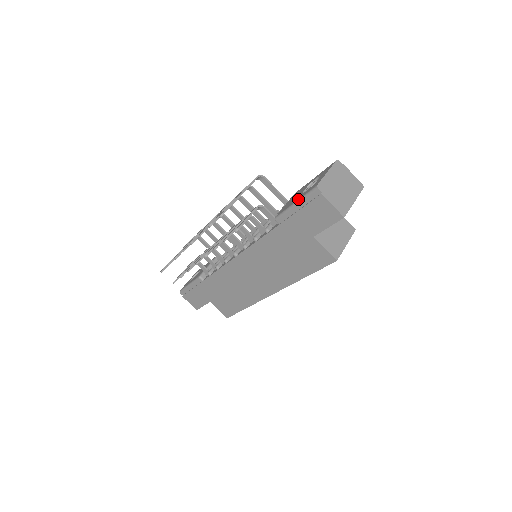
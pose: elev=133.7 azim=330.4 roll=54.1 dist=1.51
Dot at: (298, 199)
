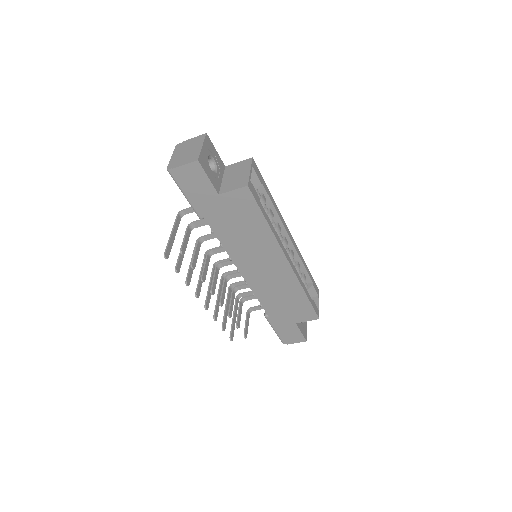
Dot at: occluded
